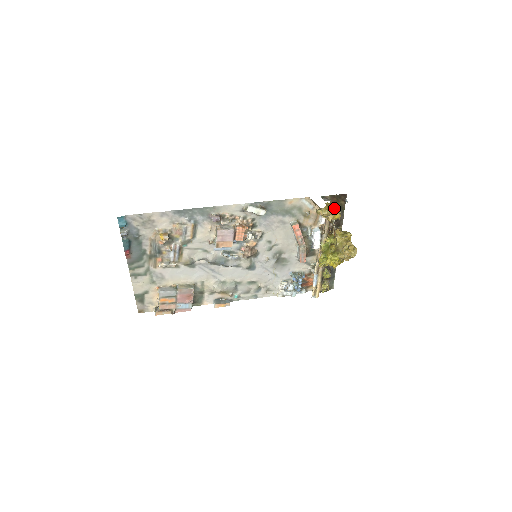
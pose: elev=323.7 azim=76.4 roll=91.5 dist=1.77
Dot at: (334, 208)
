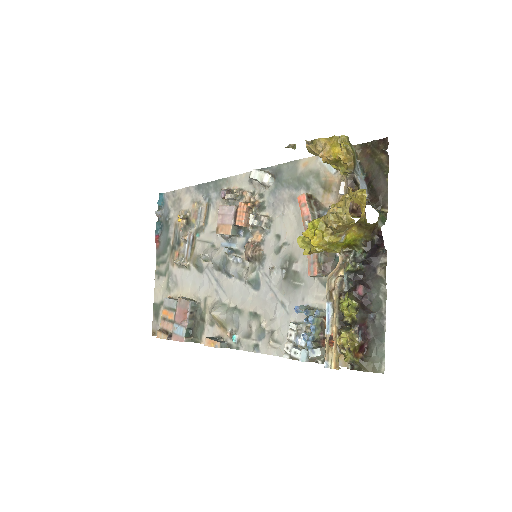
Dot at: (334, 138)
